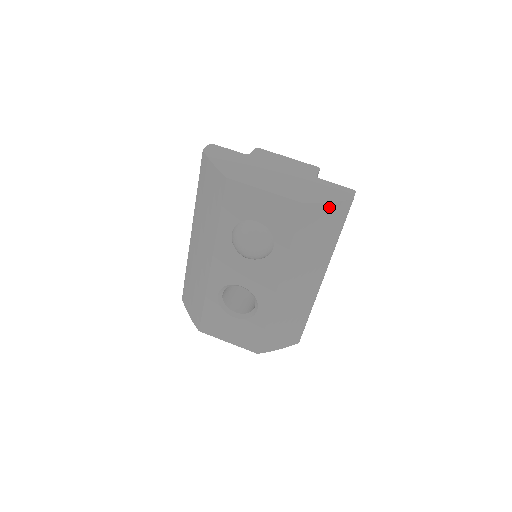
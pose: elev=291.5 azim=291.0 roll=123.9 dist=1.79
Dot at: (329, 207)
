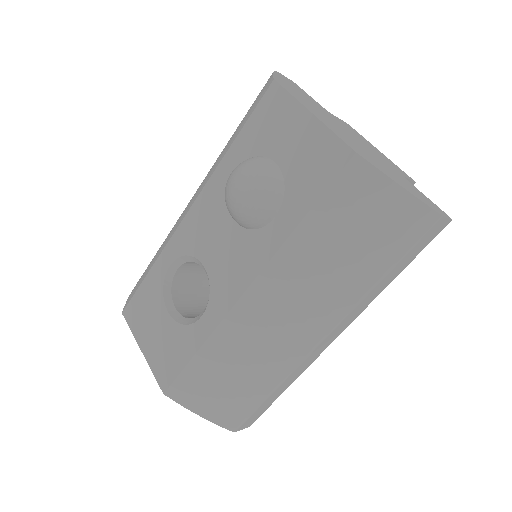
Dot at: (395, 195)
